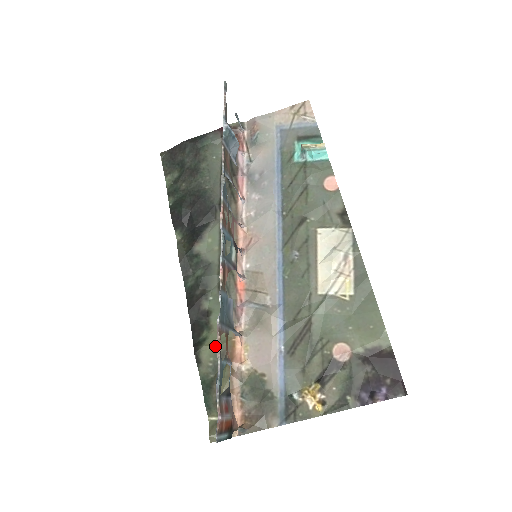
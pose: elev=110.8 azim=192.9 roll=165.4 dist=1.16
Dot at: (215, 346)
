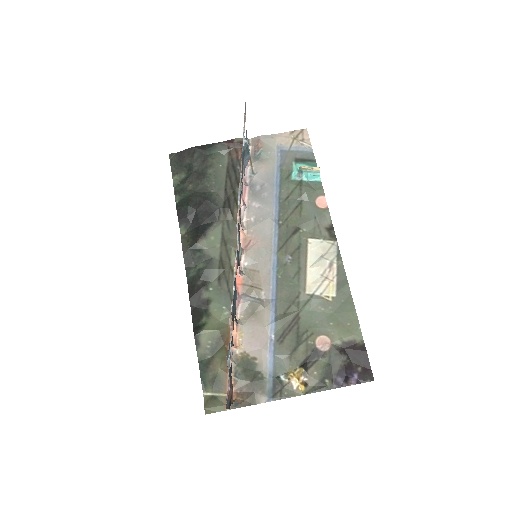
Dot at: (214, 331)
